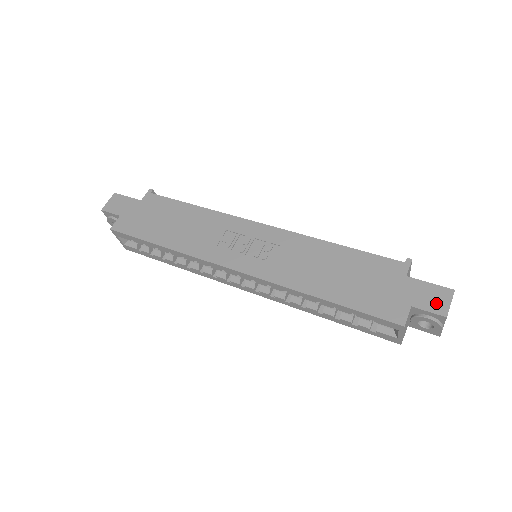
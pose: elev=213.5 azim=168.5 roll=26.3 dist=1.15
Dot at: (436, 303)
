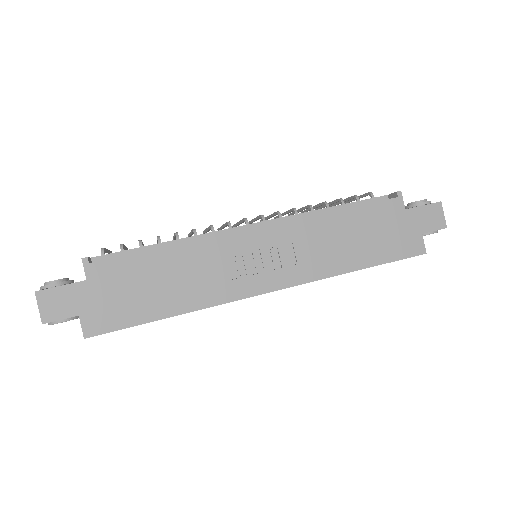
Dot at: (436, 221)
